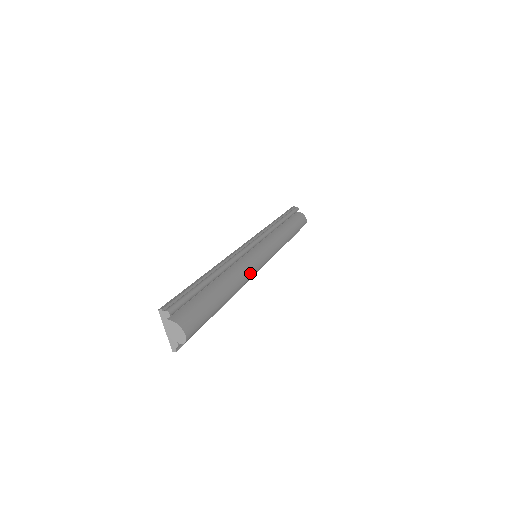
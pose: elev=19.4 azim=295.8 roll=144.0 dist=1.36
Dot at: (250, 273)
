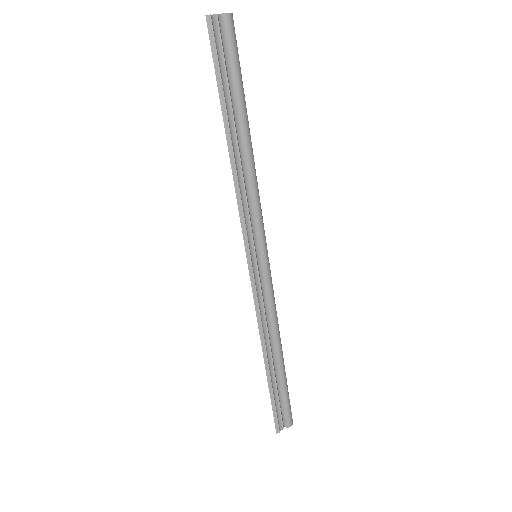
Dot at: (260, 203)
